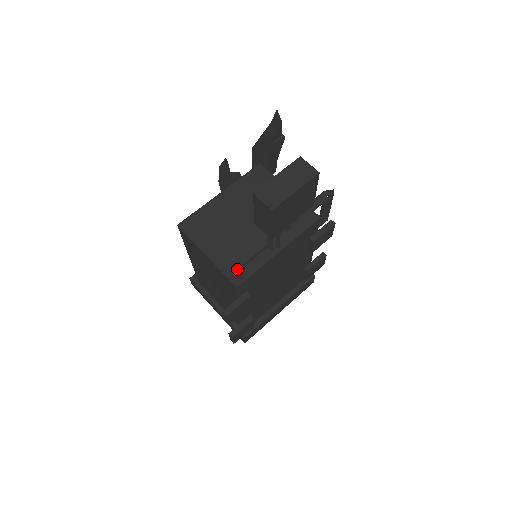
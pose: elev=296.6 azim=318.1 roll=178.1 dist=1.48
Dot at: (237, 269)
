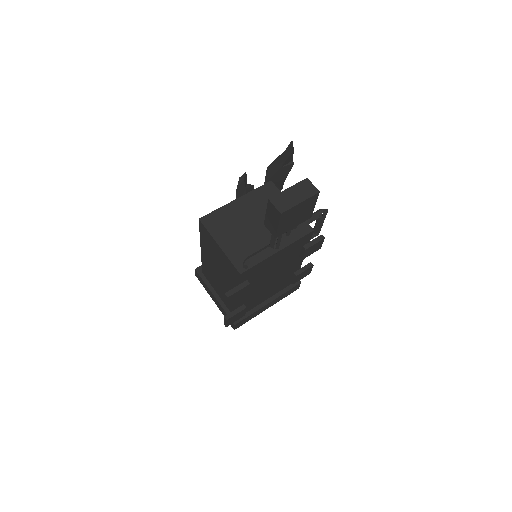
Dot at: (243, 260)
